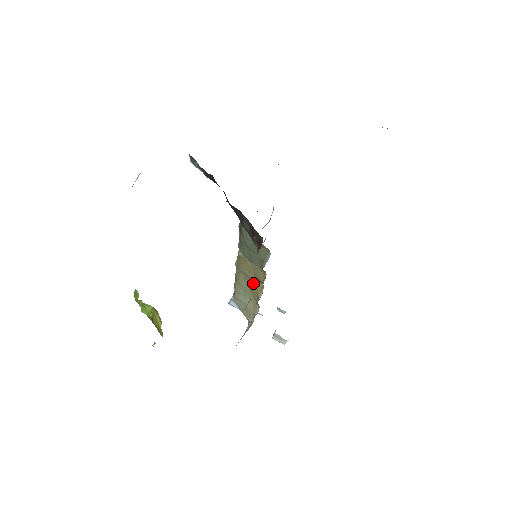
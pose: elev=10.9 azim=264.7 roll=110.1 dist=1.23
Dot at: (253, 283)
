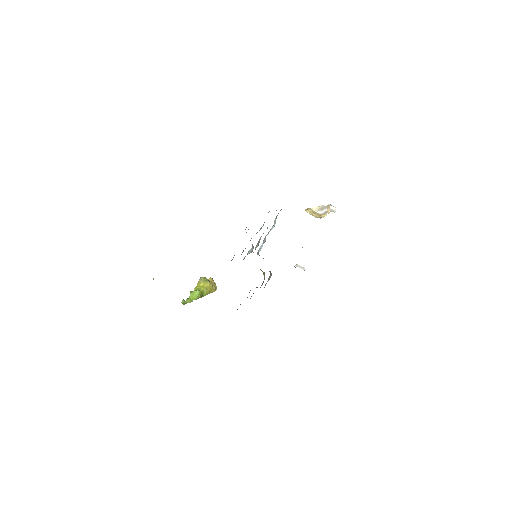
Dot at: occluded
